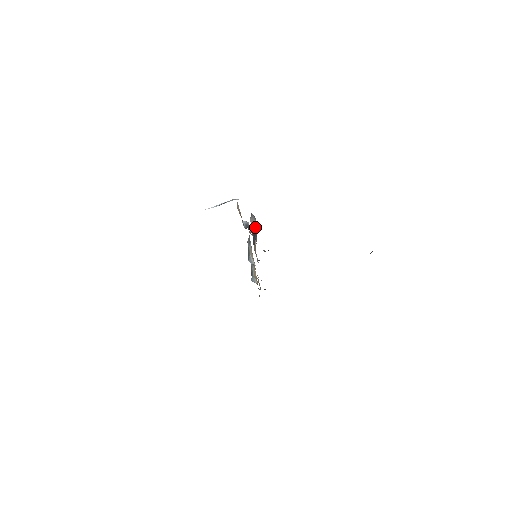
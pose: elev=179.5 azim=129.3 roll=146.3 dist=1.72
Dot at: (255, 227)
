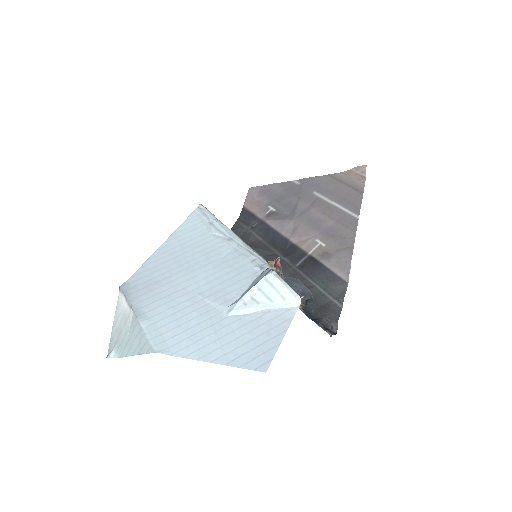
Dot at: occluded
